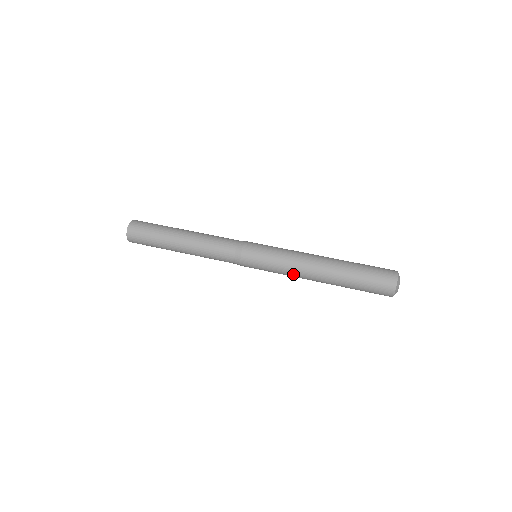
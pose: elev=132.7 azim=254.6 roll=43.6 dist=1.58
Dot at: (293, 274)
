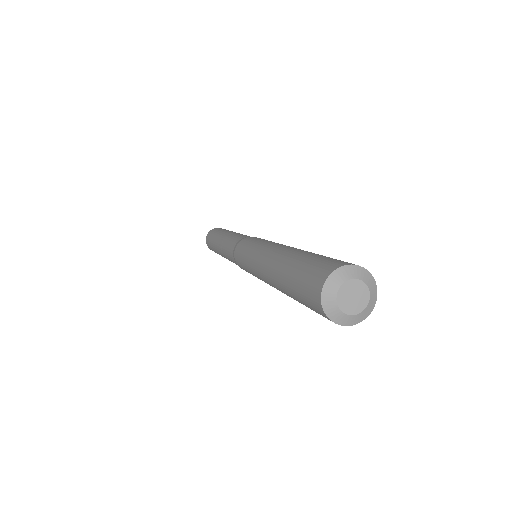
Dot at: (255, 268)
